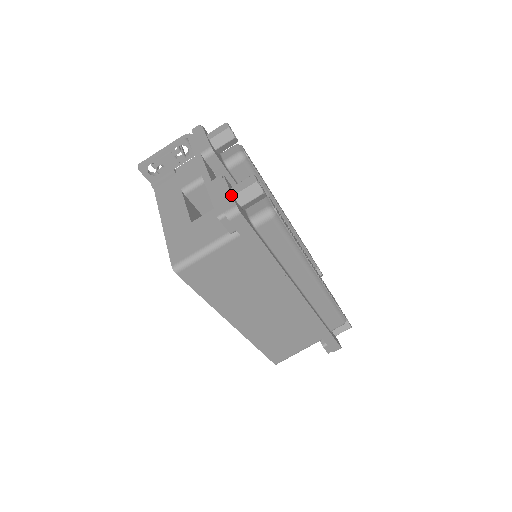
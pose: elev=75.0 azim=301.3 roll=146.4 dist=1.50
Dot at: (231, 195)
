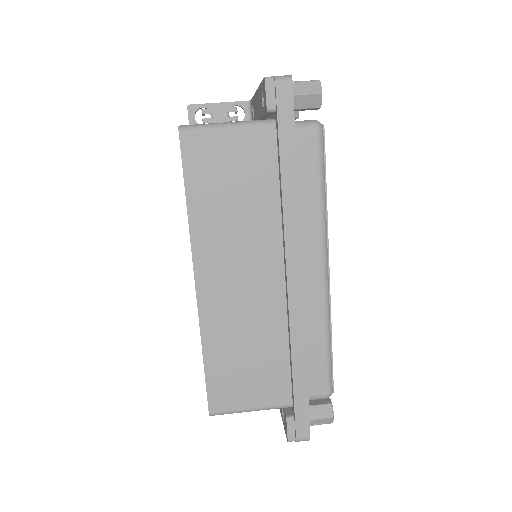
Dot at: occluded
